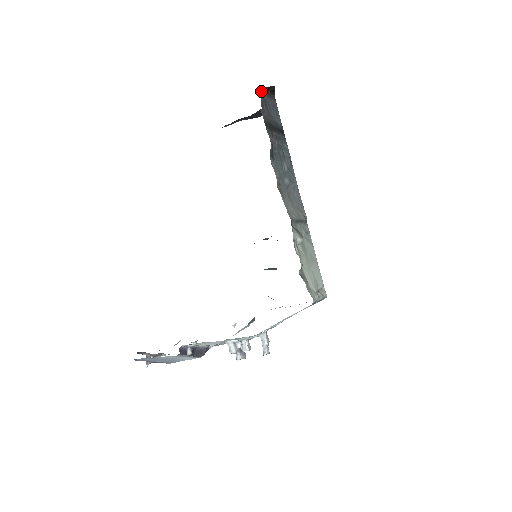
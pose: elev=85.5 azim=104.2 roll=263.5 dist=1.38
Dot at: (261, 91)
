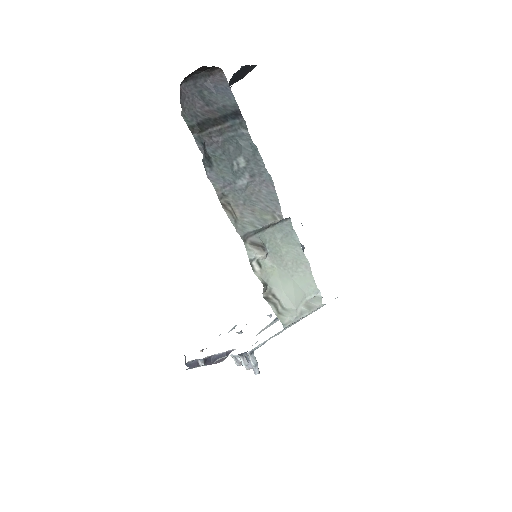
Dot at: (187, 81)
